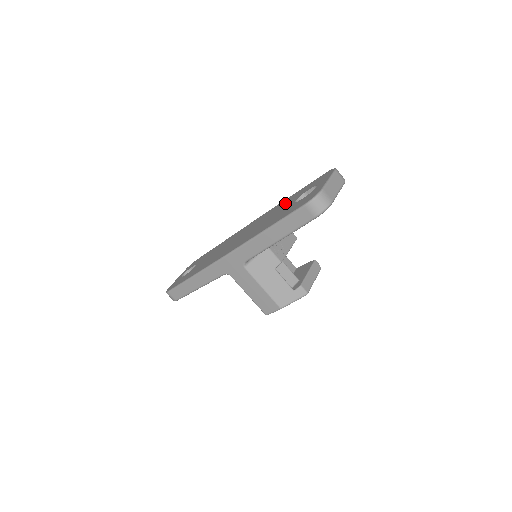
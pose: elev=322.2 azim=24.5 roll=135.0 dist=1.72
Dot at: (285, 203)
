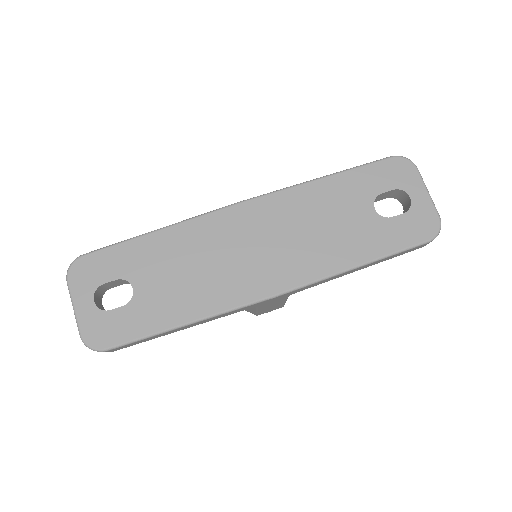
Dot at: (335, 198)
